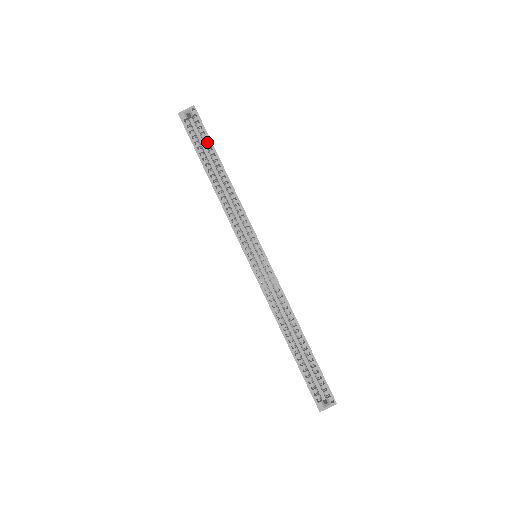
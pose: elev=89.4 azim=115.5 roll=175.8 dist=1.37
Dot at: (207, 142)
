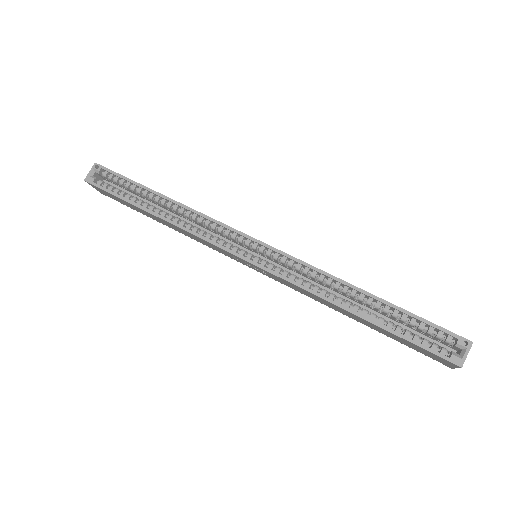
Dot at: (129, 184)
